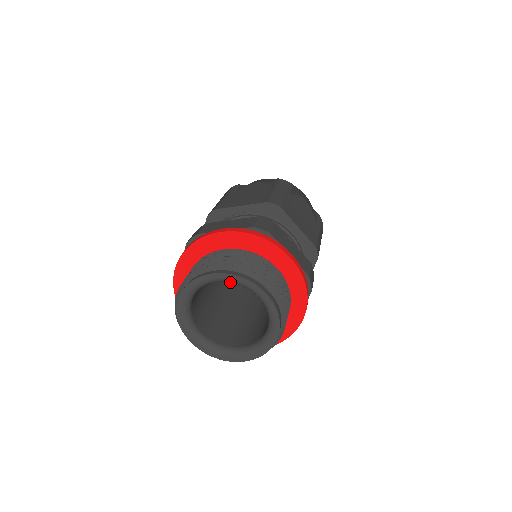
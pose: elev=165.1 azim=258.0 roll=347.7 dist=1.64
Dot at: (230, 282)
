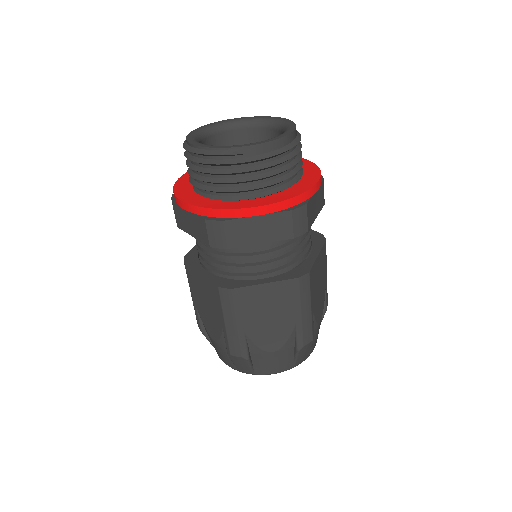
Dot at: occluded
